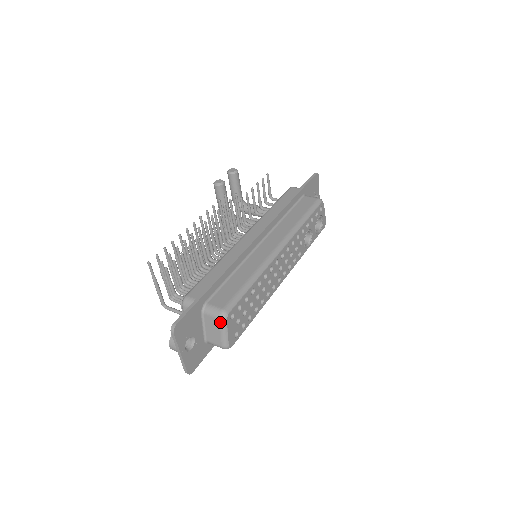
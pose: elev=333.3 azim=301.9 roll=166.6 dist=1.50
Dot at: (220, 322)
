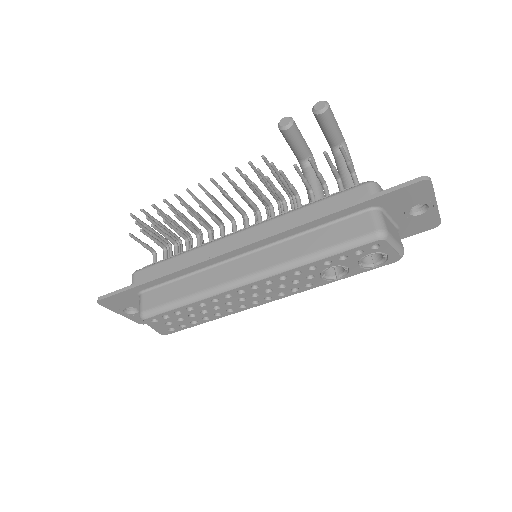
Dot at: occluded
